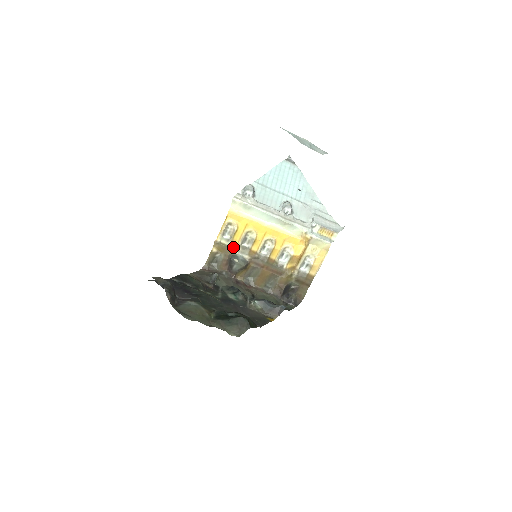
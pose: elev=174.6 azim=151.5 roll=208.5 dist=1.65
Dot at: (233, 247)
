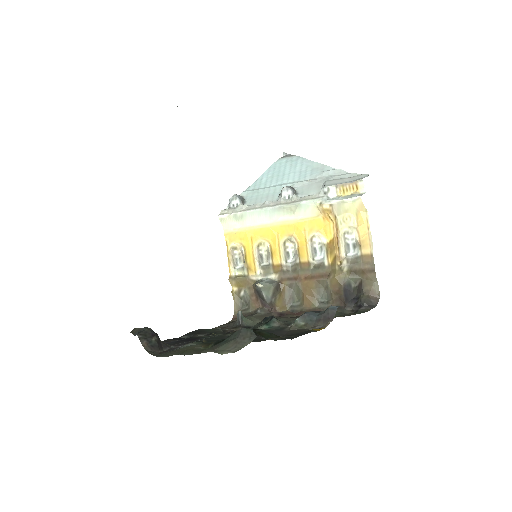
Dot at: (252, 273)
